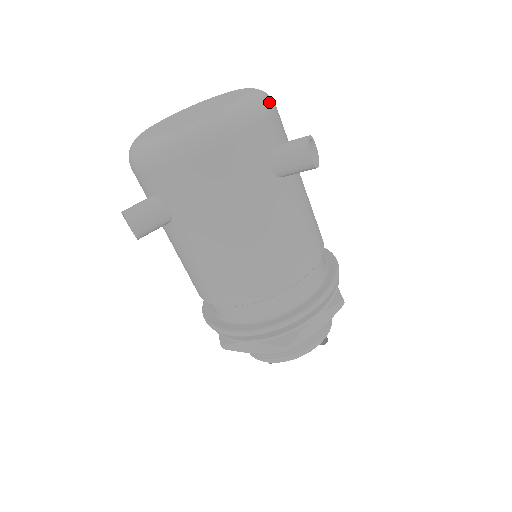
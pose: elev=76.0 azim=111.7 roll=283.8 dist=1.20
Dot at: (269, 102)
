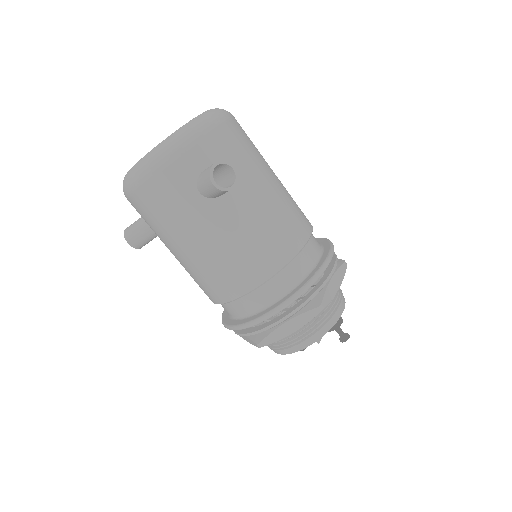
Dot at: (199, 130)
